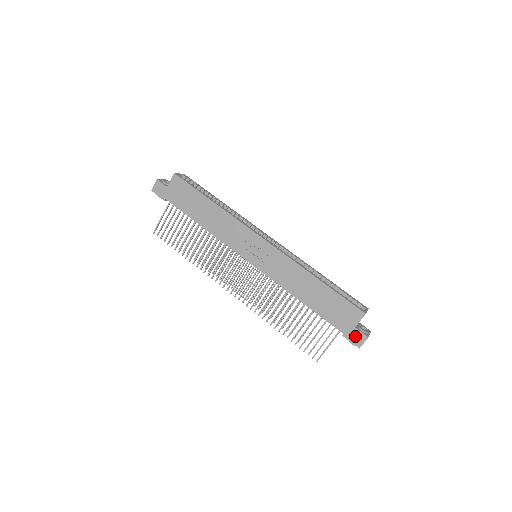
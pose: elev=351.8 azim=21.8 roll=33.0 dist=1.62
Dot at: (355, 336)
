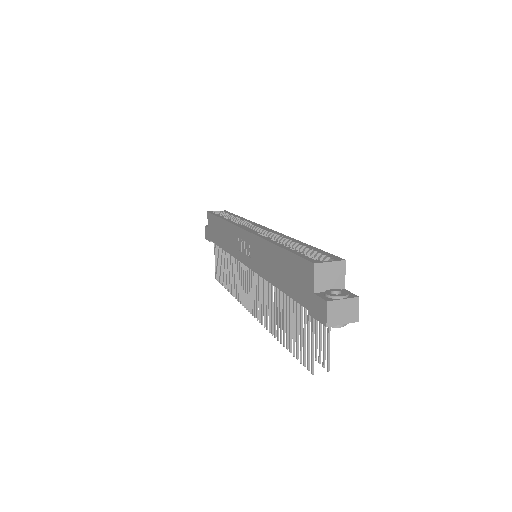
Dot at: (317, 308)
